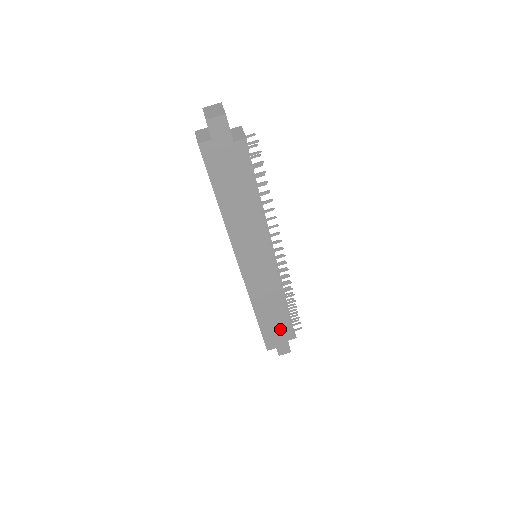
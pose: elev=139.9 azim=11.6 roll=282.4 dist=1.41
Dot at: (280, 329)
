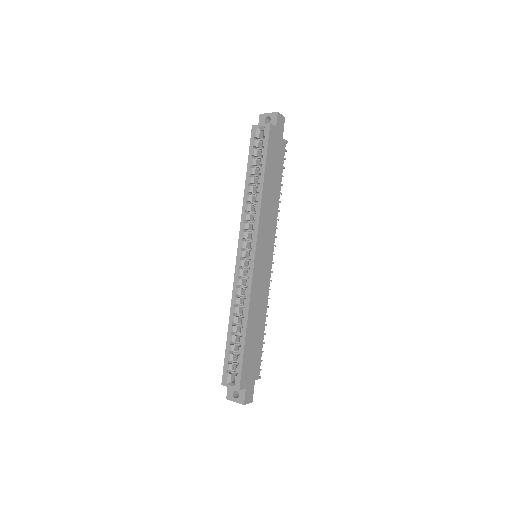
Dot at: (255, 357)
